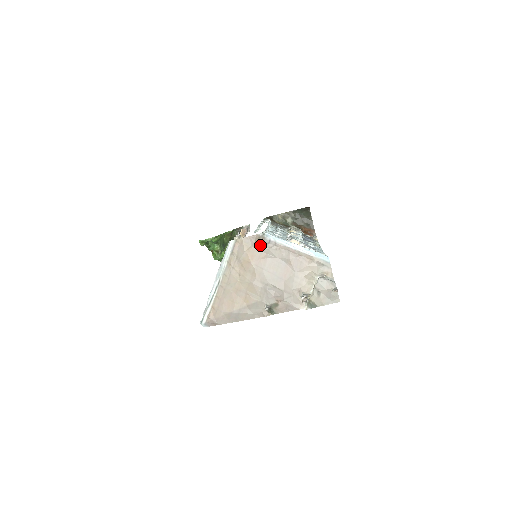
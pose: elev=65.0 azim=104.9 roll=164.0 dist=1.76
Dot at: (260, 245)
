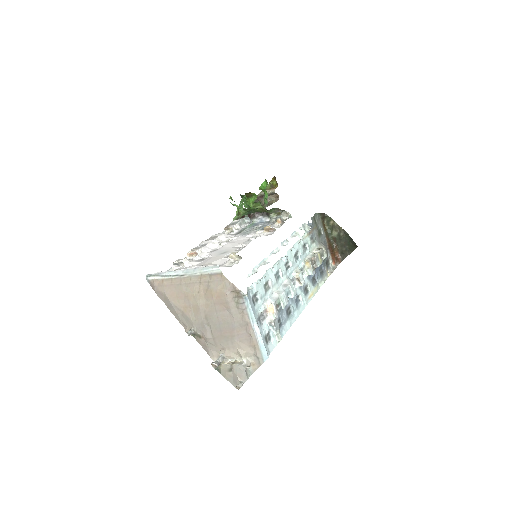
Dot at: (233, 297)
